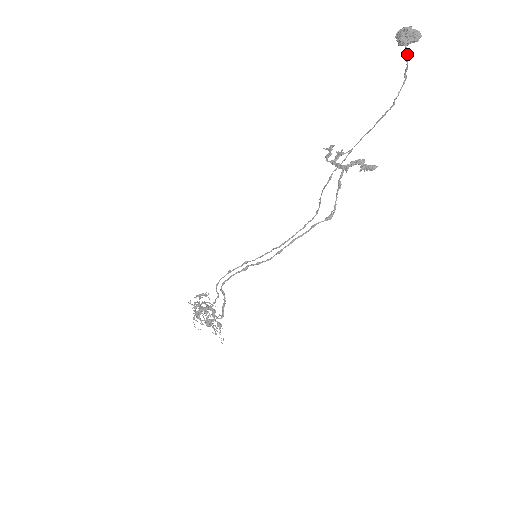
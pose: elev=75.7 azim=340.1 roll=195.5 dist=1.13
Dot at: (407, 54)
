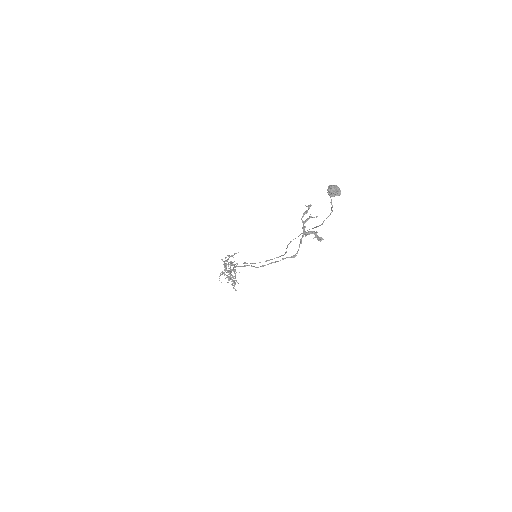
Dot at: (331, 202)
